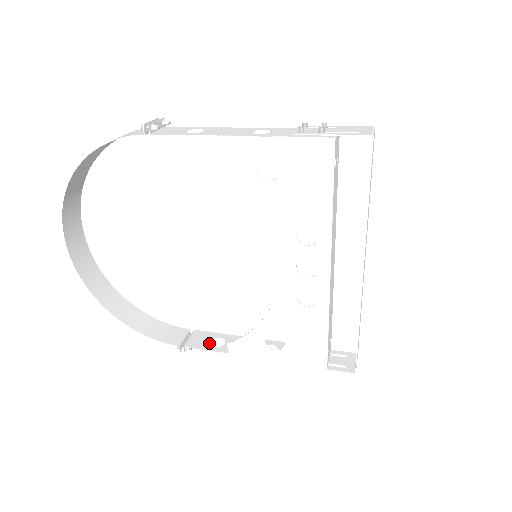
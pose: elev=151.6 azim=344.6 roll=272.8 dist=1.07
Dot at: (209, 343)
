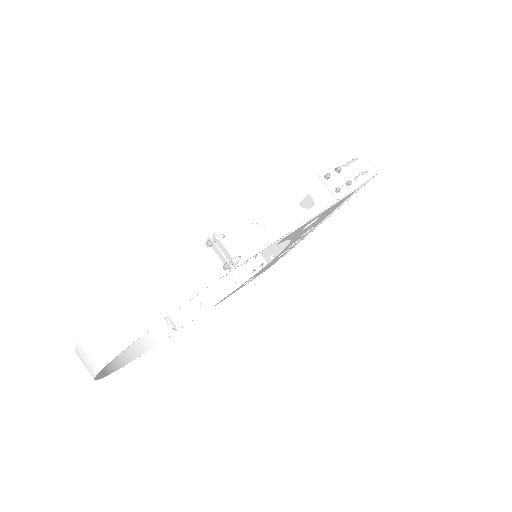
Dot at: (191, 311)
